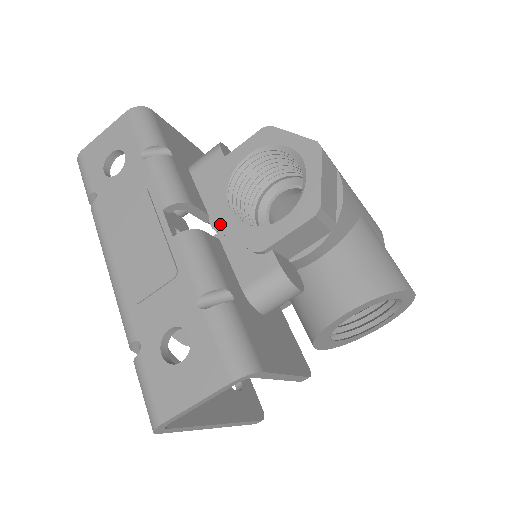
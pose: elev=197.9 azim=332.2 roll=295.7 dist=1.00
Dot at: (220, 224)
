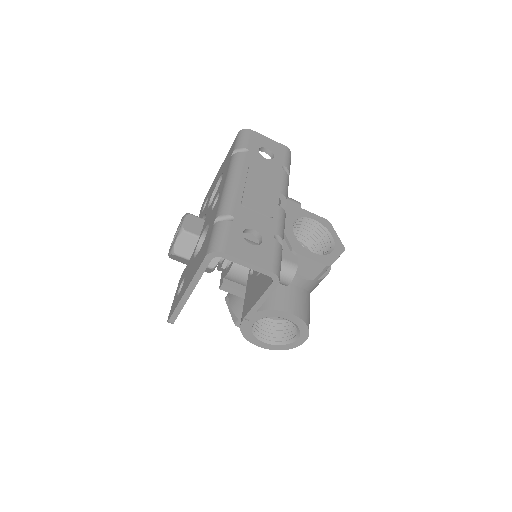
Dot at: occluded
